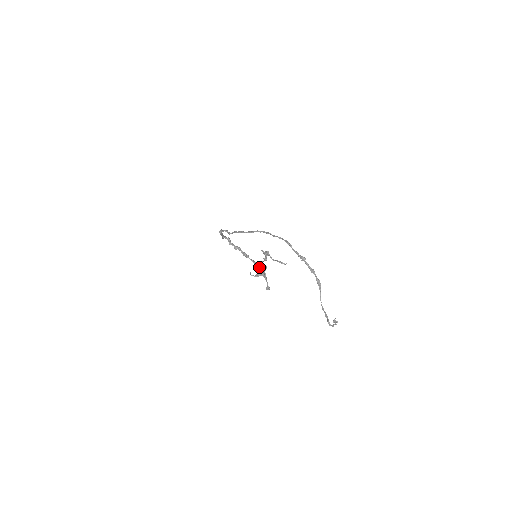
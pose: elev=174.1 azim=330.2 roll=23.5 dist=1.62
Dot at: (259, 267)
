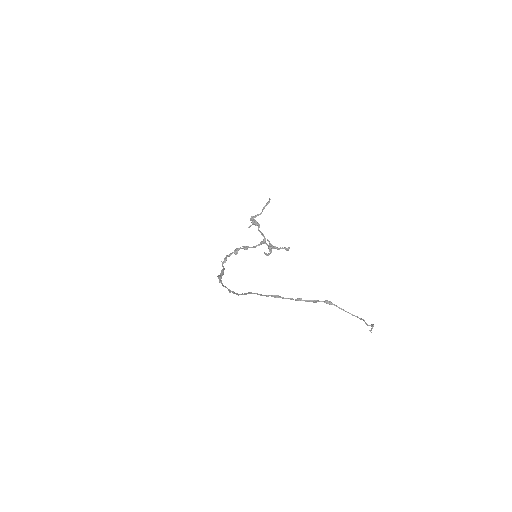
Dot at: (263, 242)
